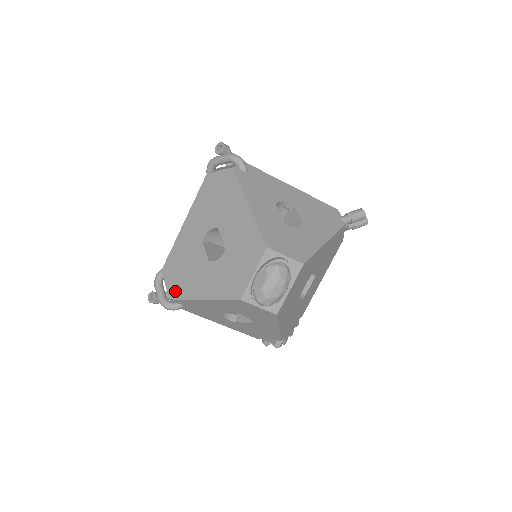
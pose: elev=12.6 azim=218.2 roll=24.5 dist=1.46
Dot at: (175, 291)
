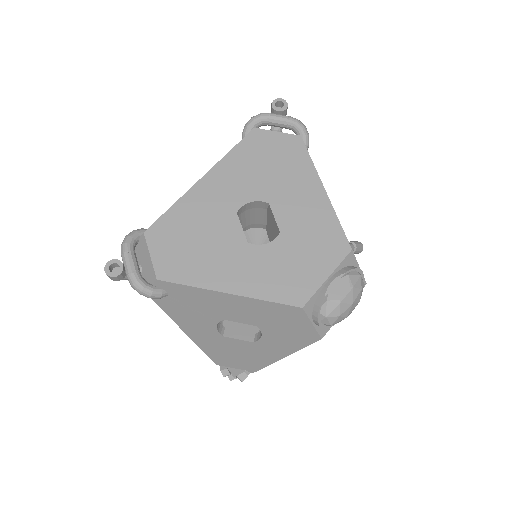
Dot at: (172, 269)
